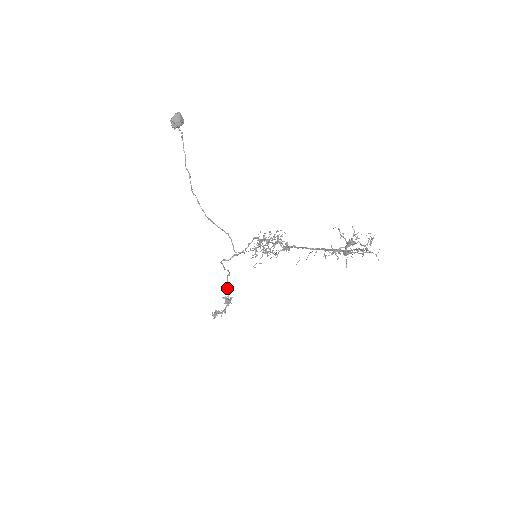
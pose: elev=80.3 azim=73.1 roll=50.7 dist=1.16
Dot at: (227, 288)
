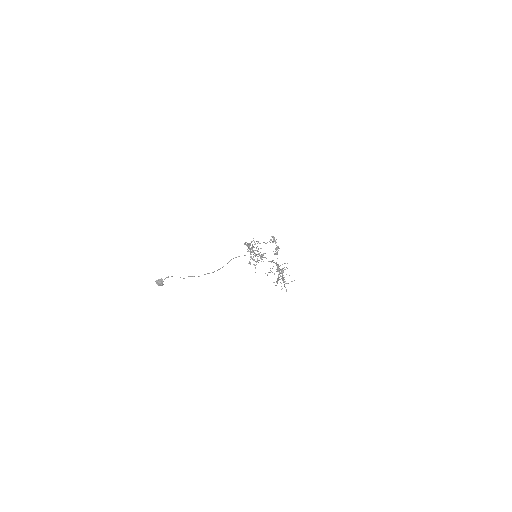
Dot at: (265, 243)
